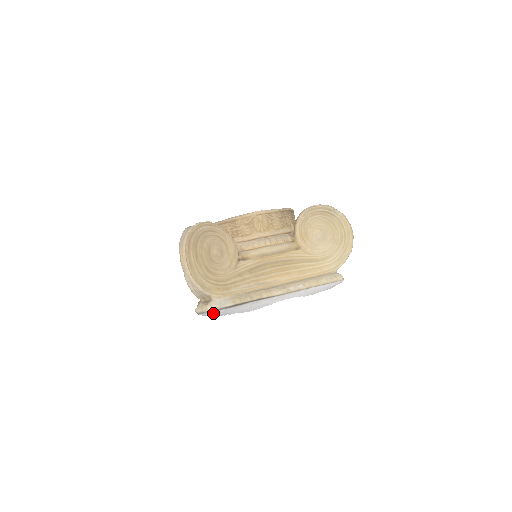
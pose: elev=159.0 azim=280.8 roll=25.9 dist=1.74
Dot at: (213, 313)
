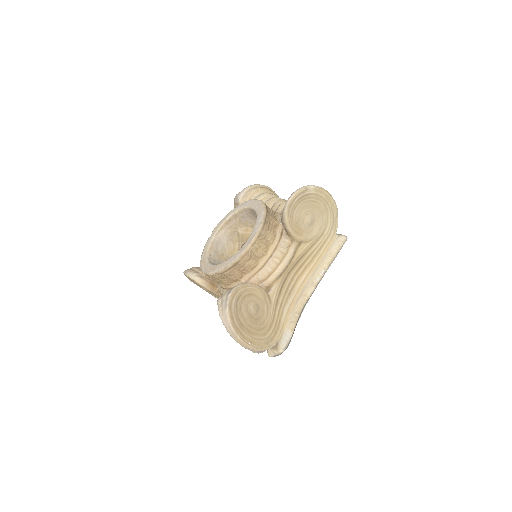
Dot at: occluded
